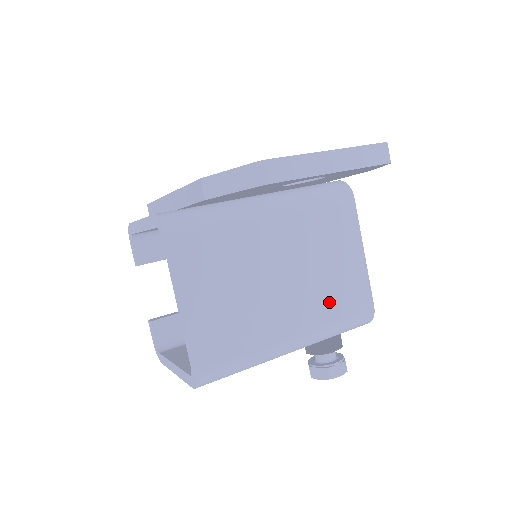
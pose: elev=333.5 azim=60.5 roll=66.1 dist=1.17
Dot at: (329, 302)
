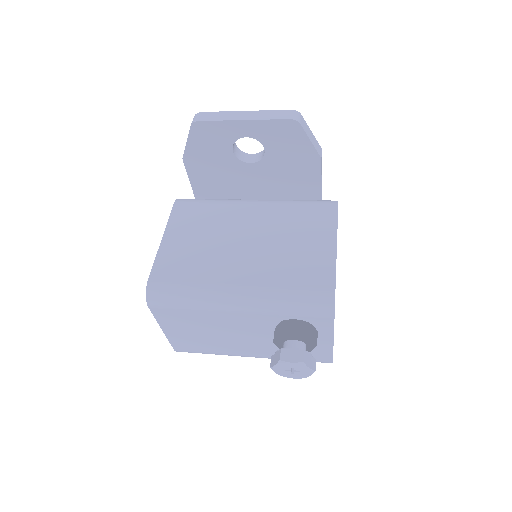
Dot at: (284, 271)
